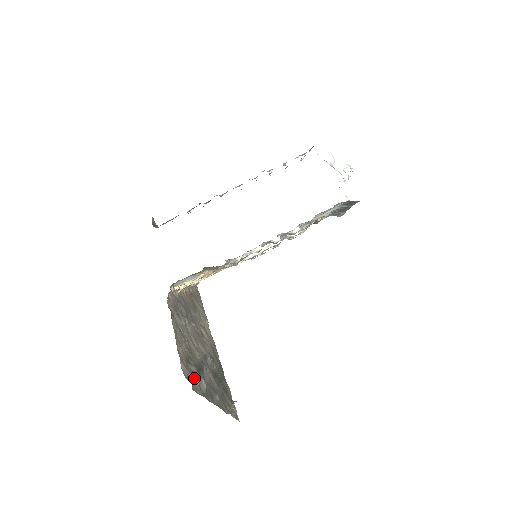
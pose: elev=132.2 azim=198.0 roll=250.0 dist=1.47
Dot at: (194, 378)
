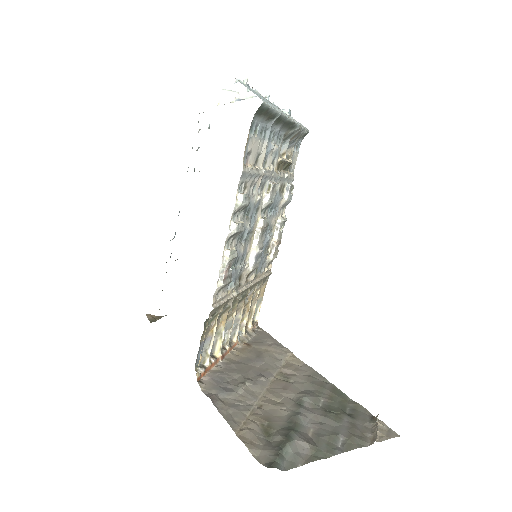
Dot at: (281, 452)
